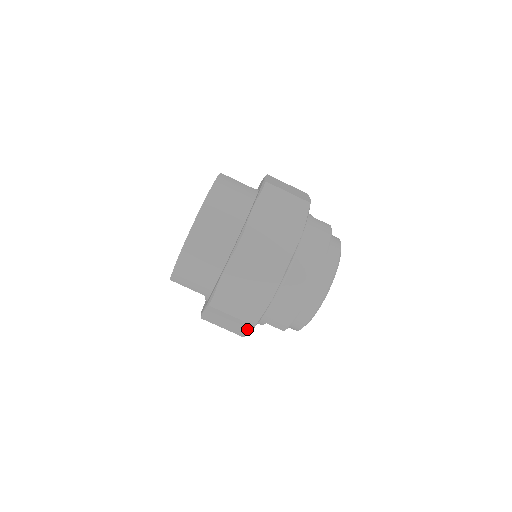
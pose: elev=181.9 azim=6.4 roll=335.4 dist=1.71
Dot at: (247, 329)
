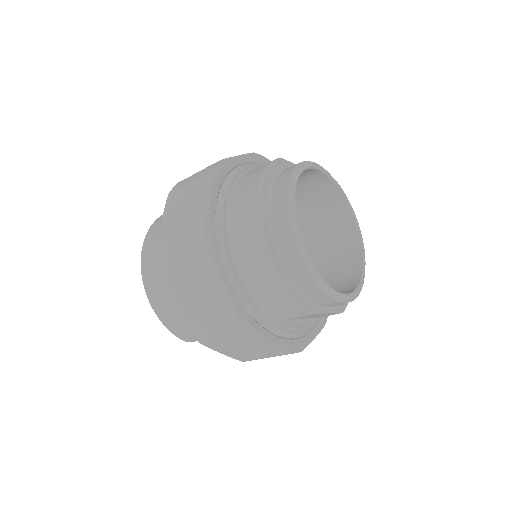
Dot at: (262, 342)
